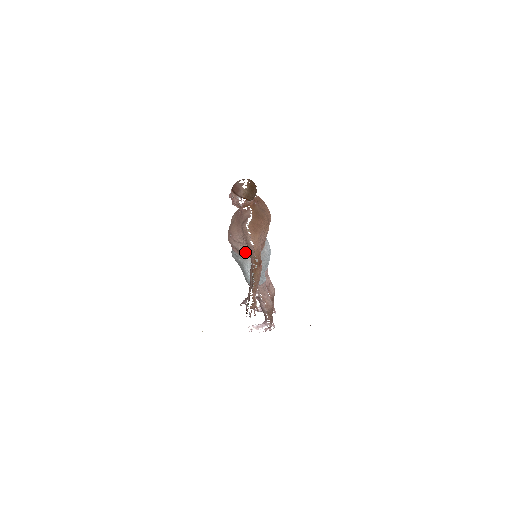
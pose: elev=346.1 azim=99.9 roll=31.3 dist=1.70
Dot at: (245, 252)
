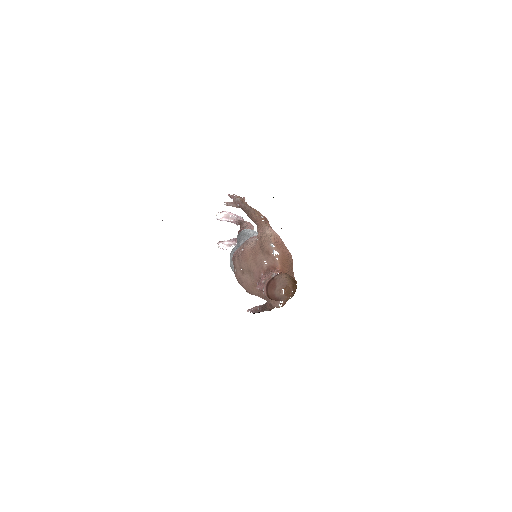
Dot at: occluded
